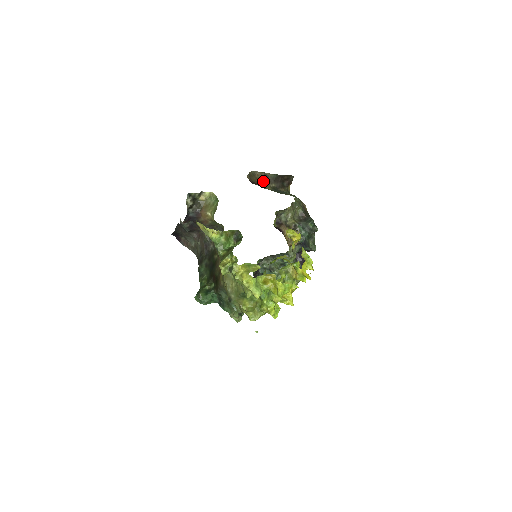
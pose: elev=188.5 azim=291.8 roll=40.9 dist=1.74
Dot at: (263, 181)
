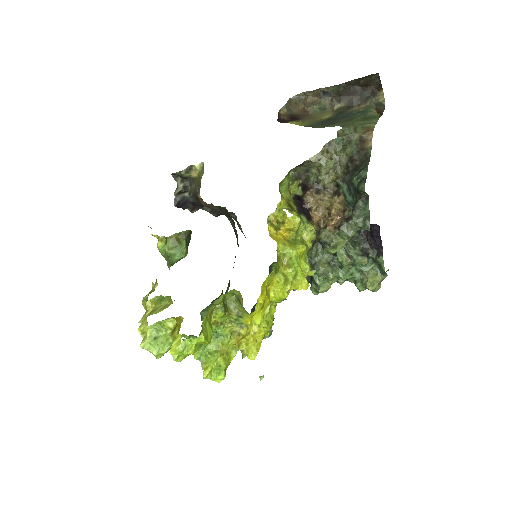
Dot at: (319, 104)
